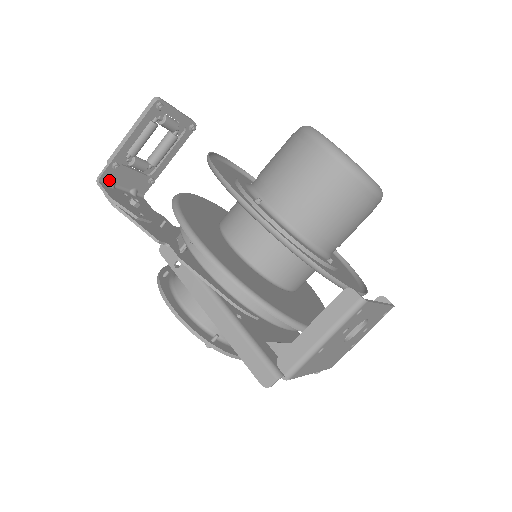
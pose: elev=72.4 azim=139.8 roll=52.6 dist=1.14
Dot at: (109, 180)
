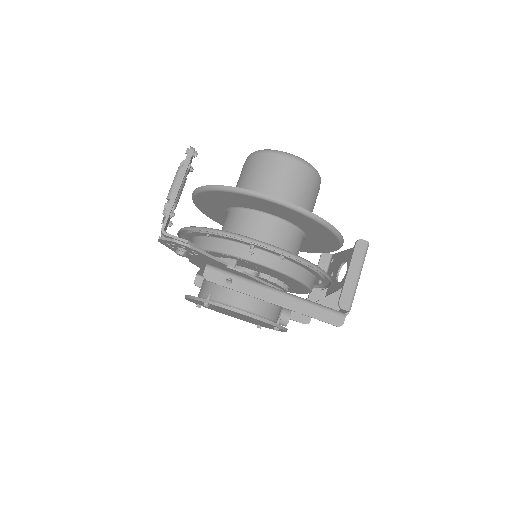
Dot at: (164, 229)
